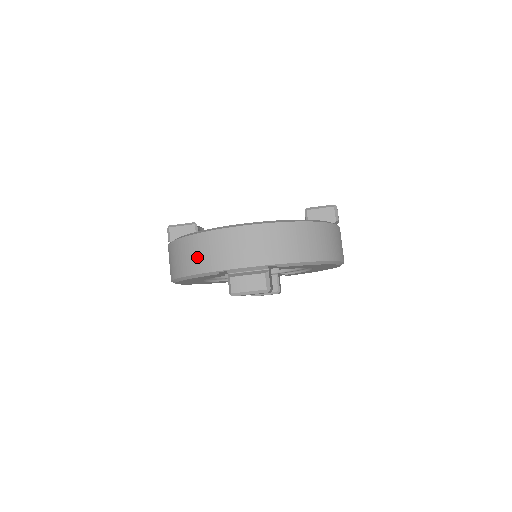
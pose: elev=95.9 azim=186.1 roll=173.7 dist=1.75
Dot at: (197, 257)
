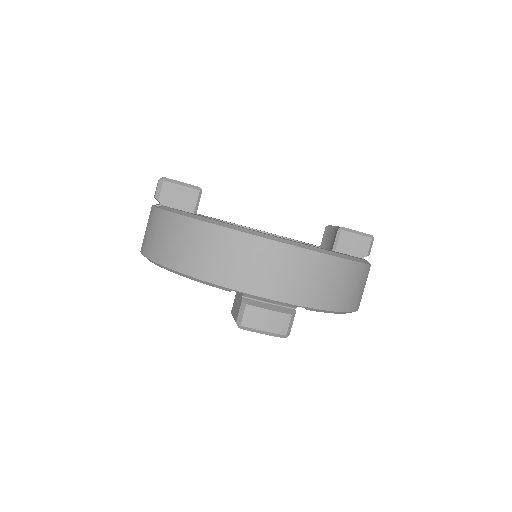
Dot at: (208, 257)
